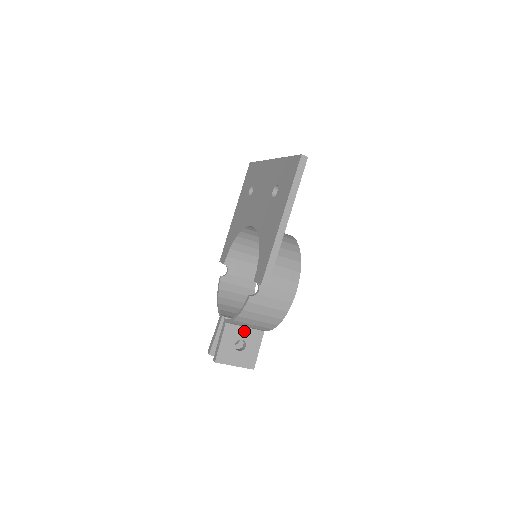
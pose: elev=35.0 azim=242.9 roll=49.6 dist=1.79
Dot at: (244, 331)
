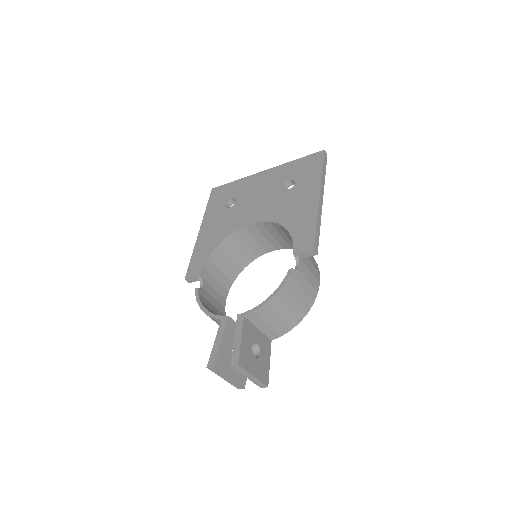
Dot at: (257, 333)
